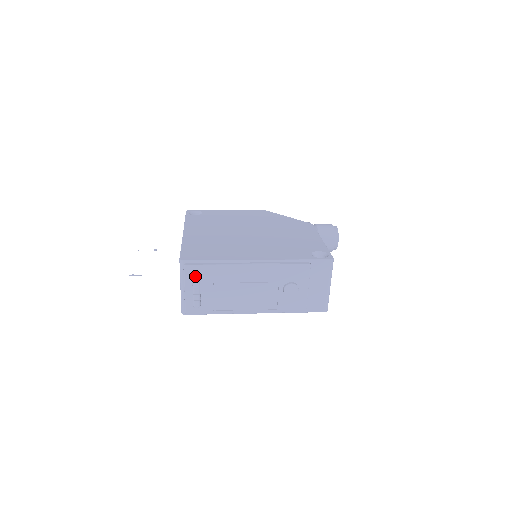
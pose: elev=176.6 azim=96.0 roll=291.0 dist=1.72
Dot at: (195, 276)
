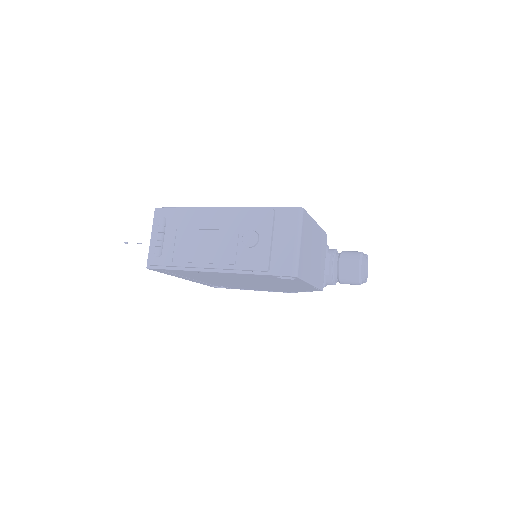
Dot at: (161, 219)
